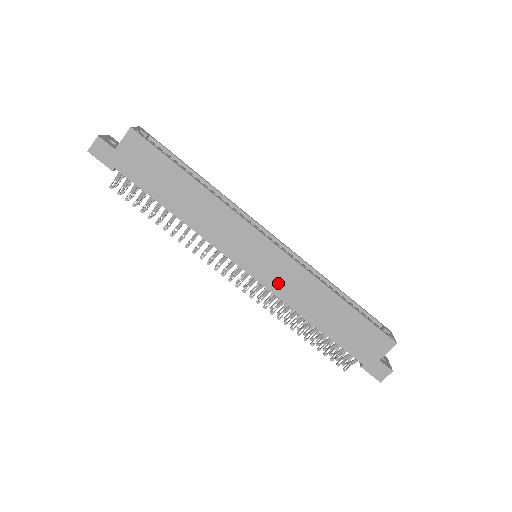
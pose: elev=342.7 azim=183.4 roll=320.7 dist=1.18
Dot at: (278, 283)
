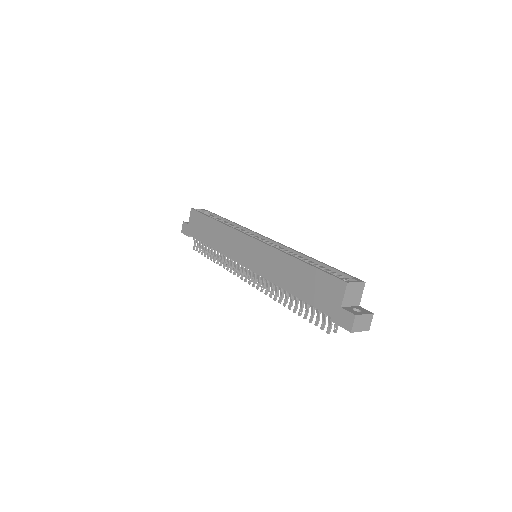
Dot at: (262, 267)
